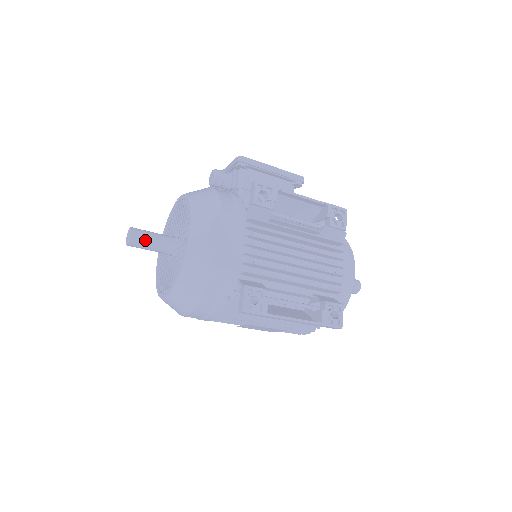
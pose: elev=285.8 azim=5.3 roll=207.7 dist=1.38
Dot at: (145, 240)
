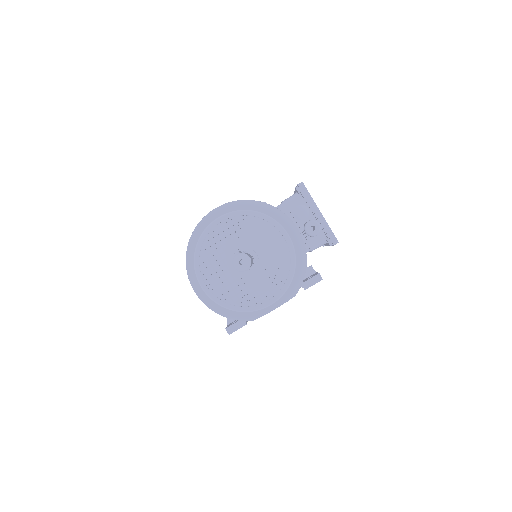
Dot at: occluded
